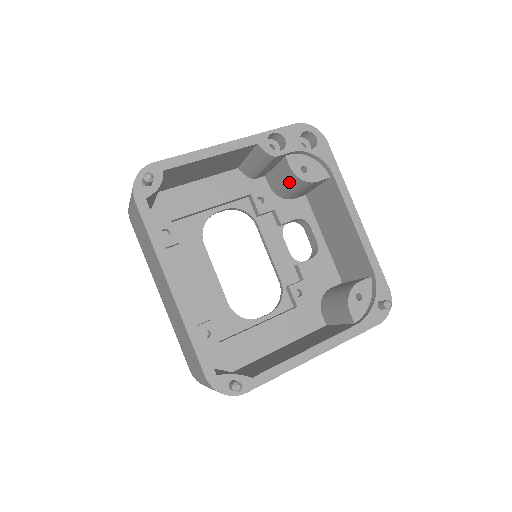
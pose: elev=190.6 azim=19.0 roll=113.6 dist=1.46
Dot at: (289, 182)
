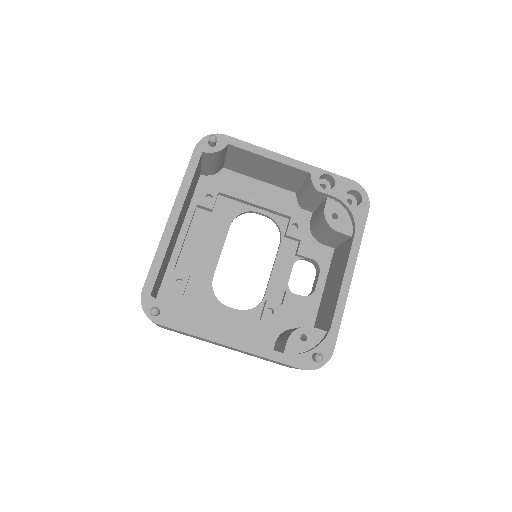
Dot at: (320, 221)
